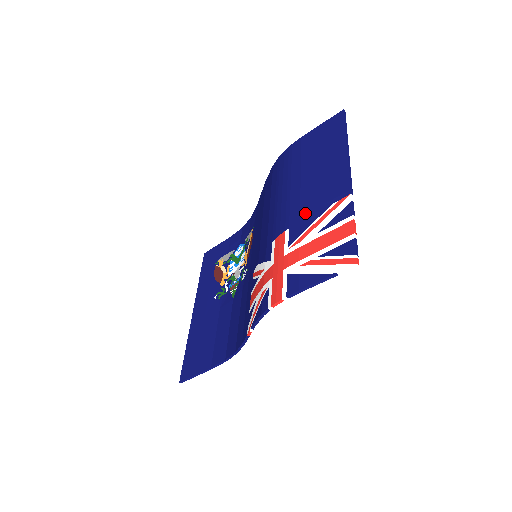
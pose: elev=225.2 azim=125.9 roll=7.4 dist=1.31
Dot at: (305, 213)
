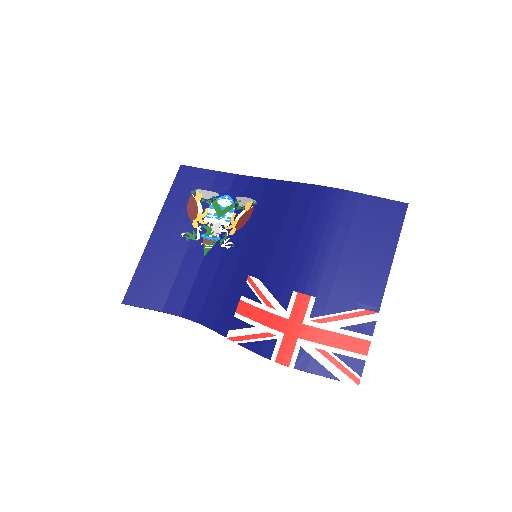
Dot at: (336, 296)
